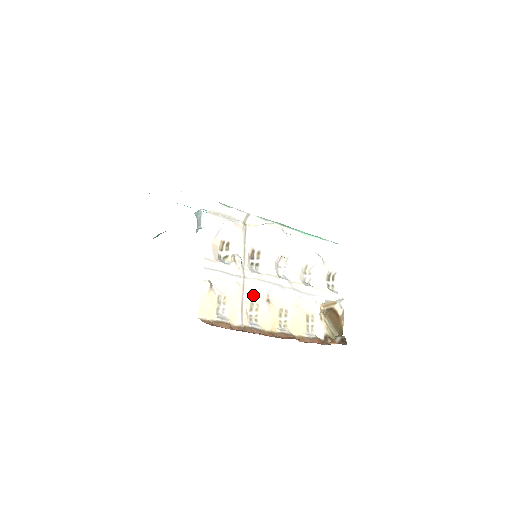
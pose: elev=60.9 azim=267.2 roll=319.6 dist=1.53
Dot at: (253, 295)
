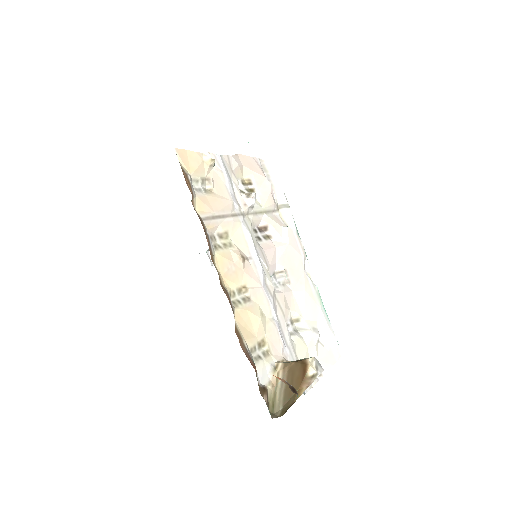
Dot at: (235, 234)
